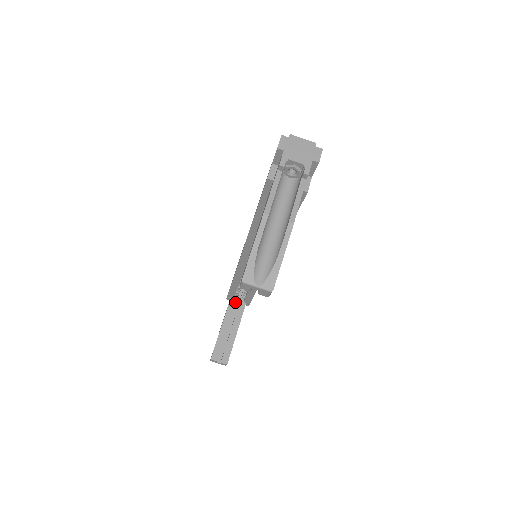
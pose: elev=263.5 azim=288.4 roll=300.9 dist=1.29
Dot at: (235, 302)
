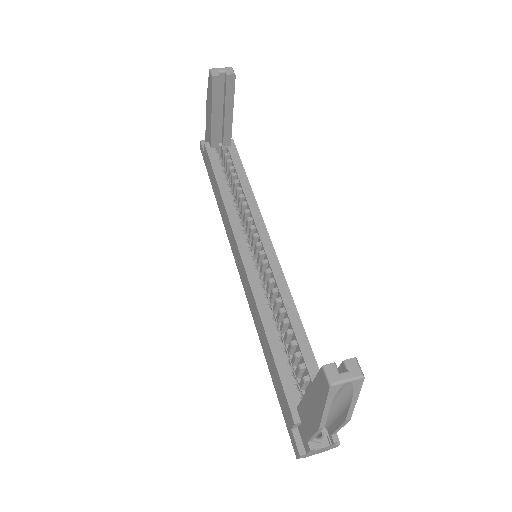
Dot at: occluded
